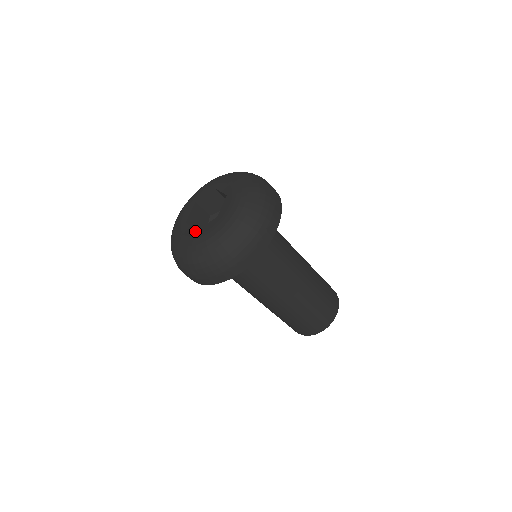
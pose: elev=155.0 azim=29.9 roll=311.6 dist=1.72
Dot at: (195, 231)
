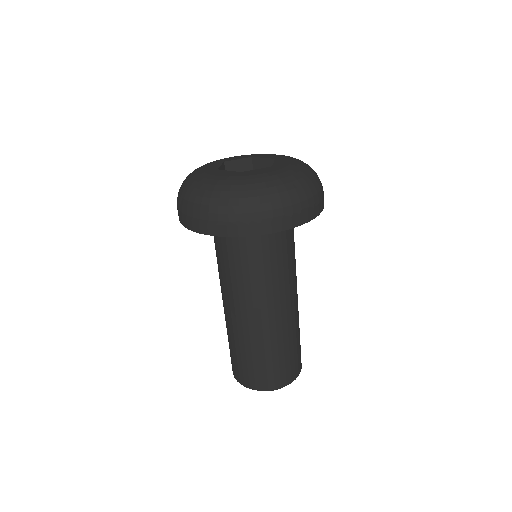
Dot at: (241, 172)
